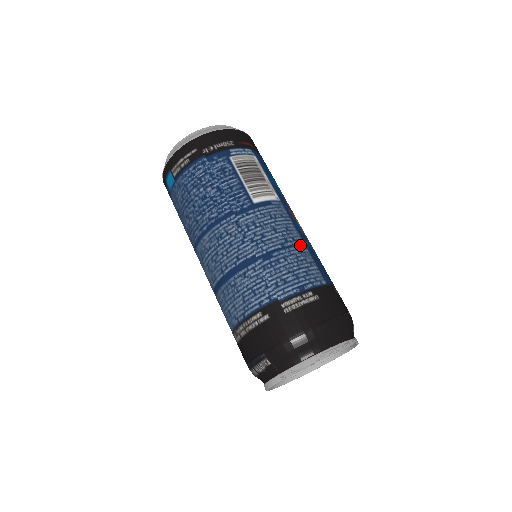
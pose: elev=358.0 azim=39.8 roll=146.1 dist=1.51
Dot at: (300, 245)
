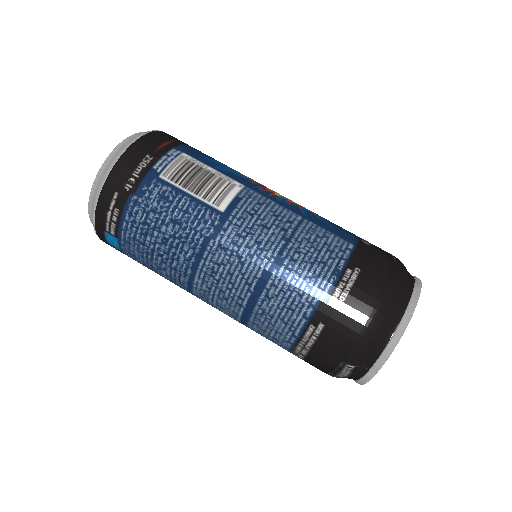
Dot at: (300, 223)
